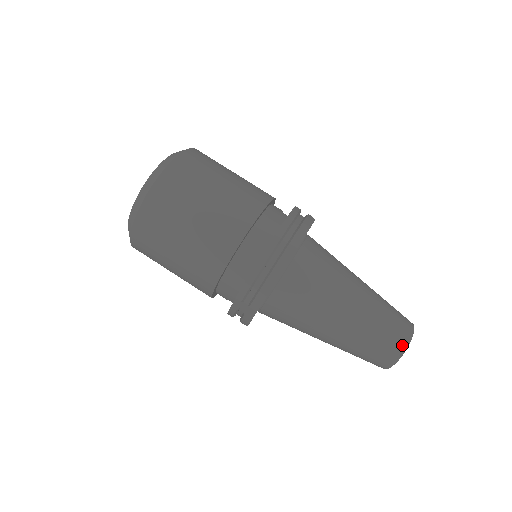
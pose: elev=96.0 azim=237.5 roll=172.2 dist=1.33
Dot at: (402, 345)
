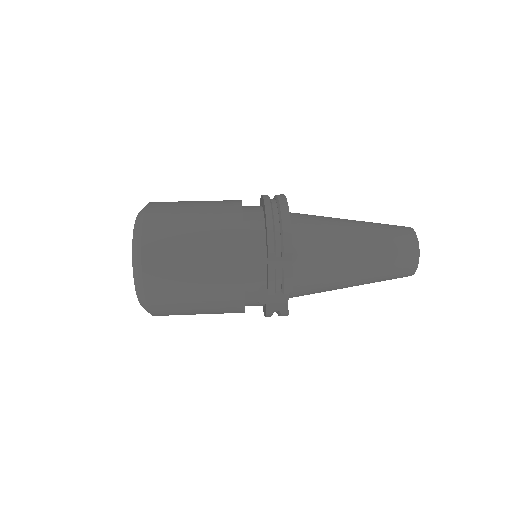
Dot at: (410, 232)
